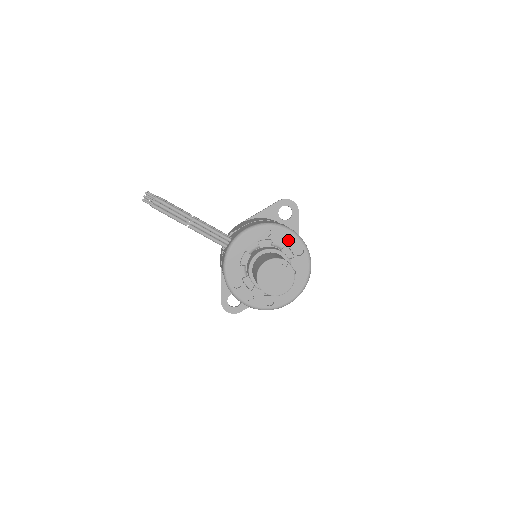
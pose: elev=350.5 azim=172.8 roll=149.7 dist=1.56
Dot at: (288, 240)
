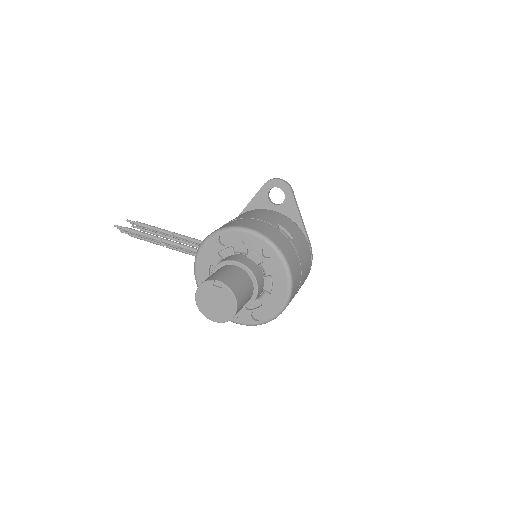
Dot at: (249, 243)
